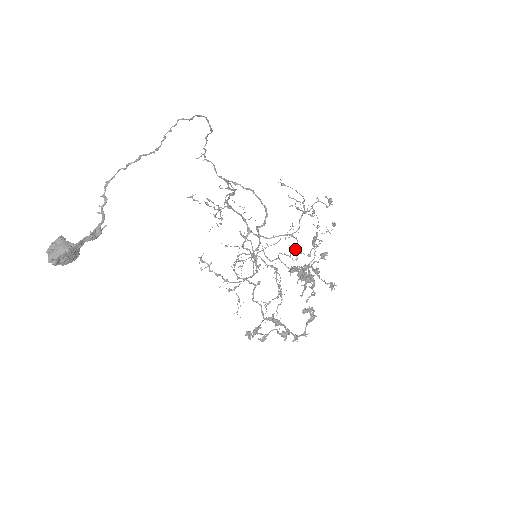
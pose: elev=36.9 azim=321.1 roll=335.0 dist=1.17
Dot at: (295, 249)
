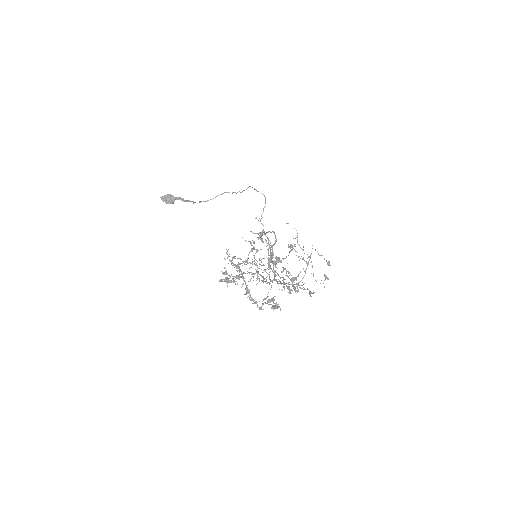
Dot at: (286, 270)
